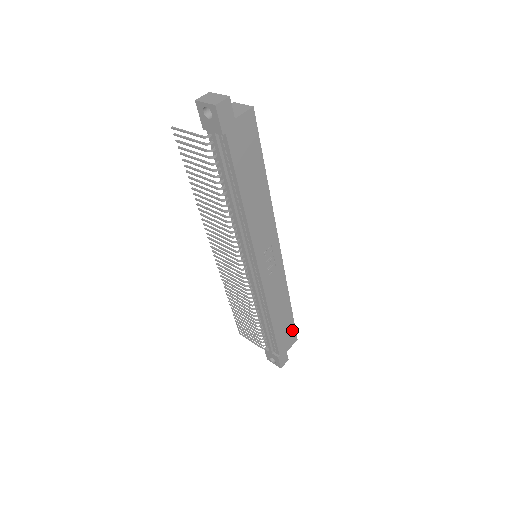
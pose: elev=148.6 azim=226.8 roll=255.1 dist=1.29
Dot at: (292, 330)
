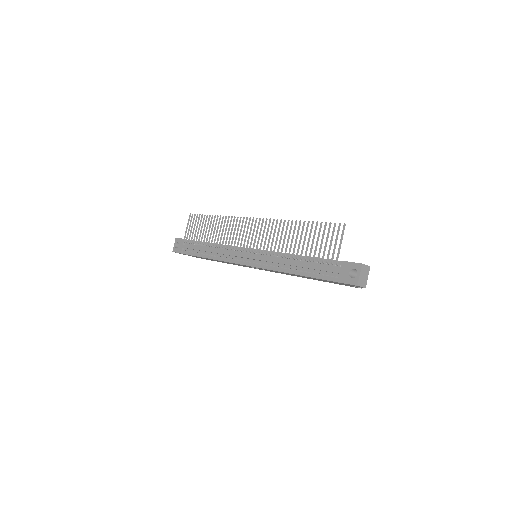
Dot at: occluded
